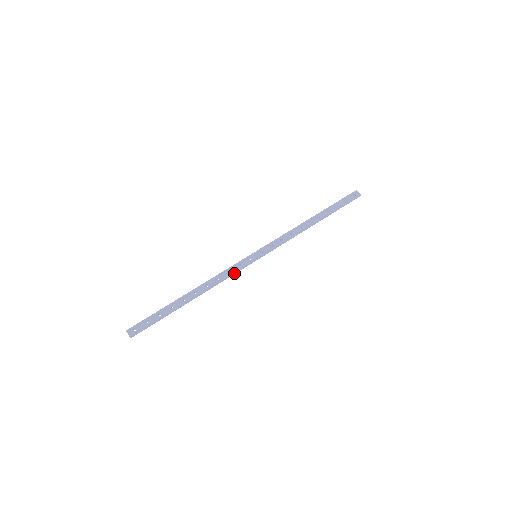
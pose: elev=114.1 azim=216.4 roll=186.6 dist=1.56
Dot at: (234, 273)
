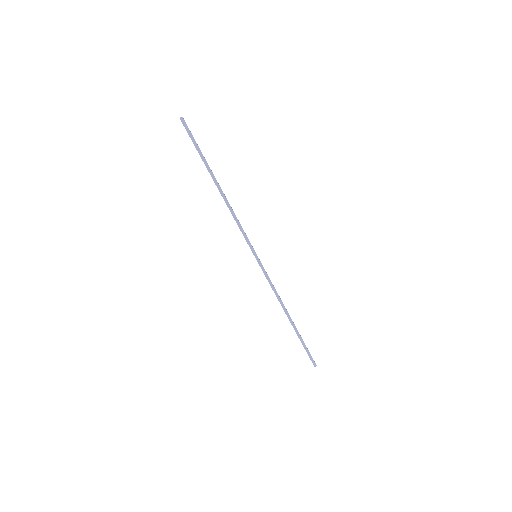
Dot at: (243, 231)
